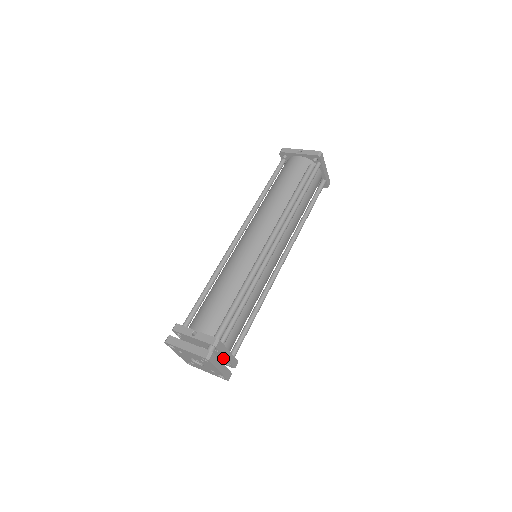
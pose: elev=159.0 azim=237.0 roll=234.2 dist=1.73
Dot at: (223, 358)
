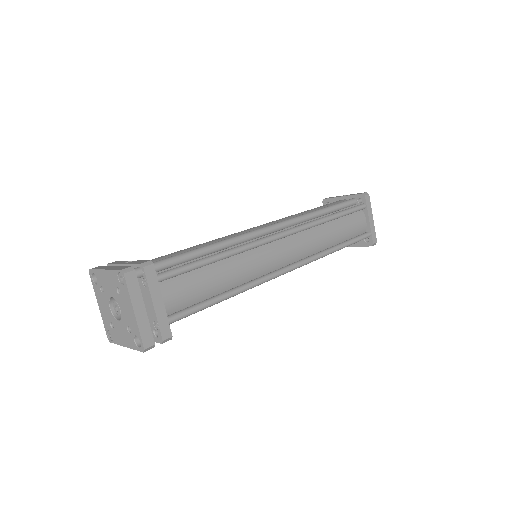
Dot at: (151, 310)
